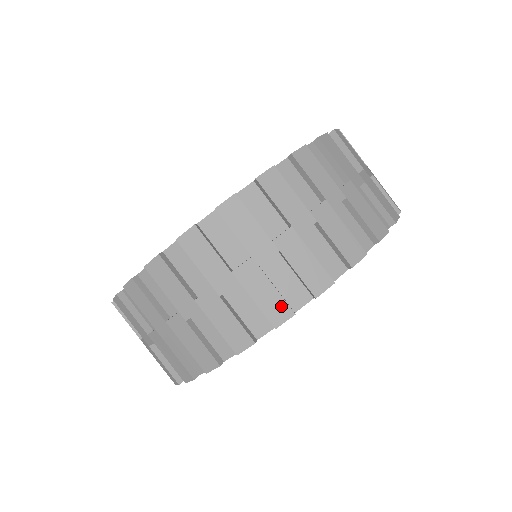
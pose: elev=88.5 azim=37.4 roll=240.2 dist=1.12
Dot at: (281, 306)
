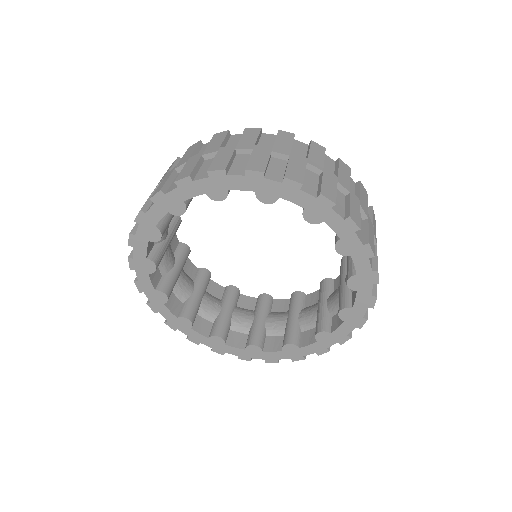
Dot at: (161, 187)
